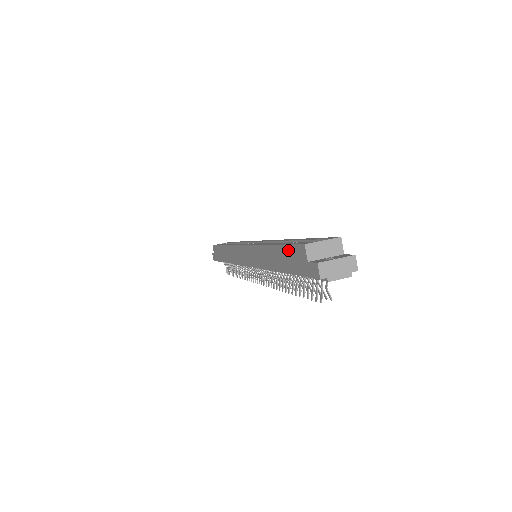
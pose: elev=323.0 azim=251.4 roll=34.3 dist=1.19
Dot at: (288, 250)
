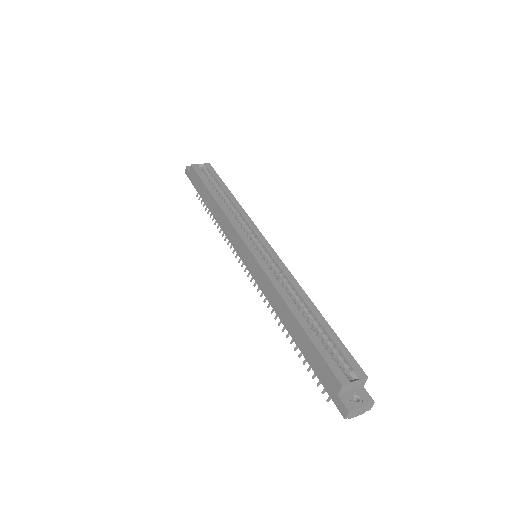
Dot at: (318, 356)
